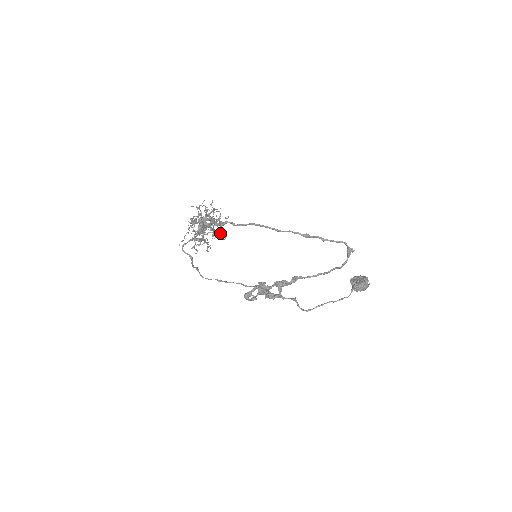
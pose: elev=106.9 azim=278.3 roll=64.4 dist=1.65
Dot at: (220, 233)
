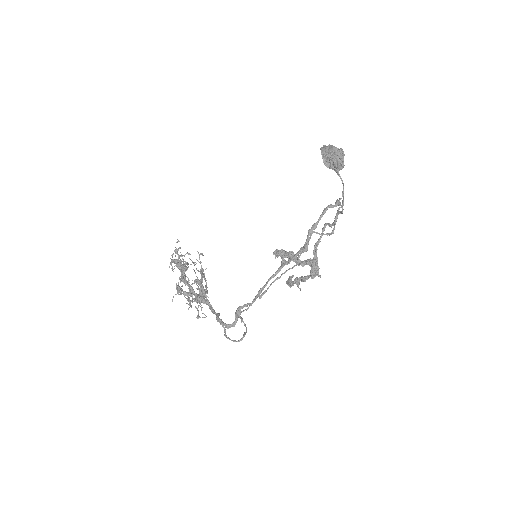
Dot at: occluded
